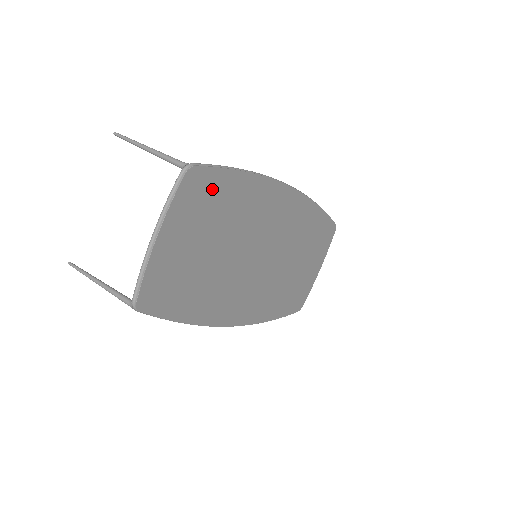
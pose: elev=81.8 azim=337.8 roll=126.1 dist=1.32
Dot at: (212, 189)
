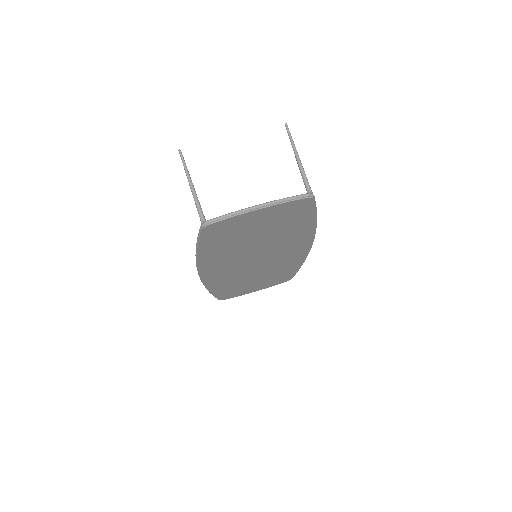
Dot at: (301, 213)
